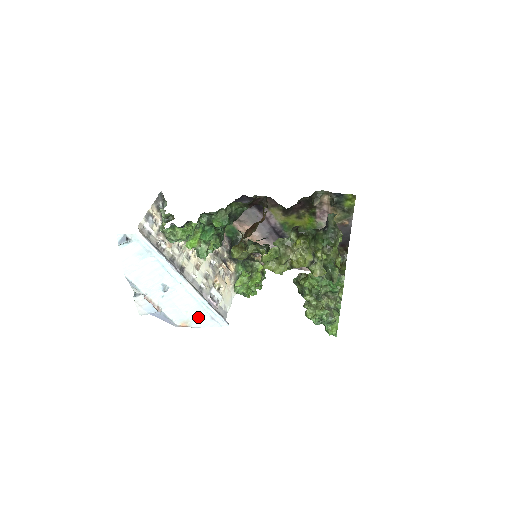
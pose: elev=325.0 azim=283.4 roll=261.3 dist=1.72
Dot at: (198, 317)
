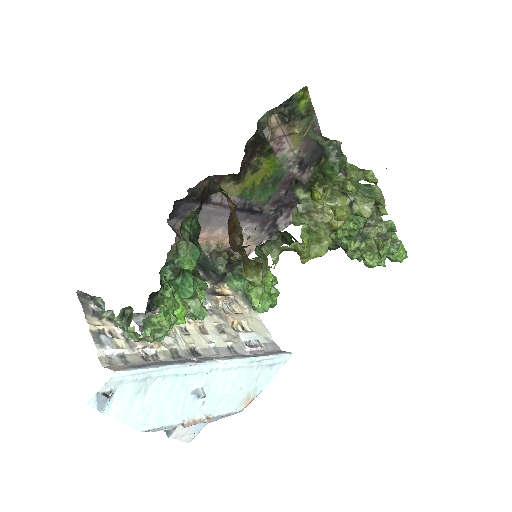
Dot at: (256, 380)
